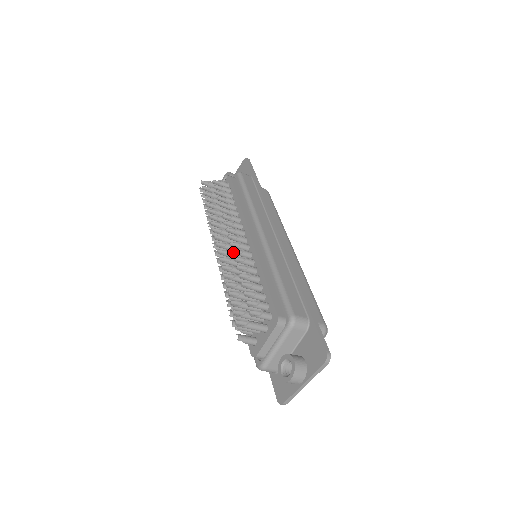
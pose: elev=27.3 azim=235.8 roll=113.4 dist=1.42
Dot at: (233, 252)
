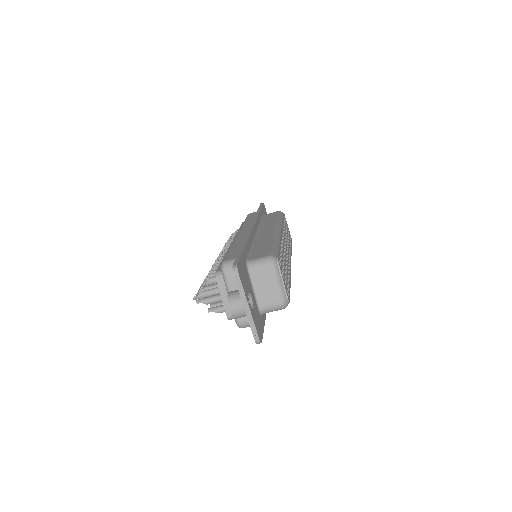
Dot at: occluded
